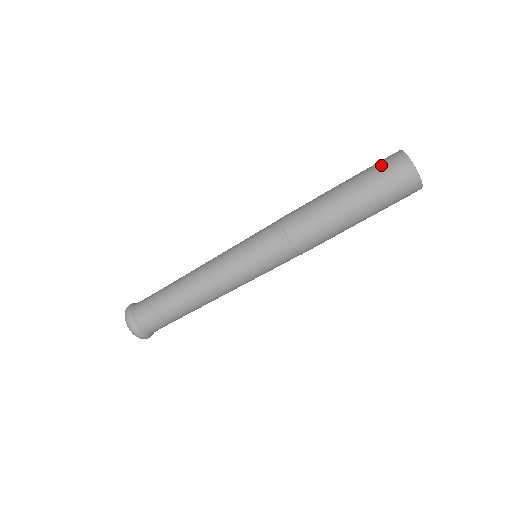
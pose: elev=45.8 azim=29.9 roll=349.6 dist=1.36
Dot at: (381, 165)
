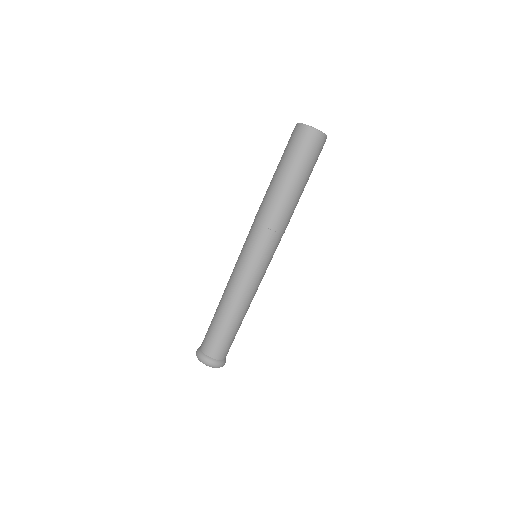
Dot at: (291, 141)
